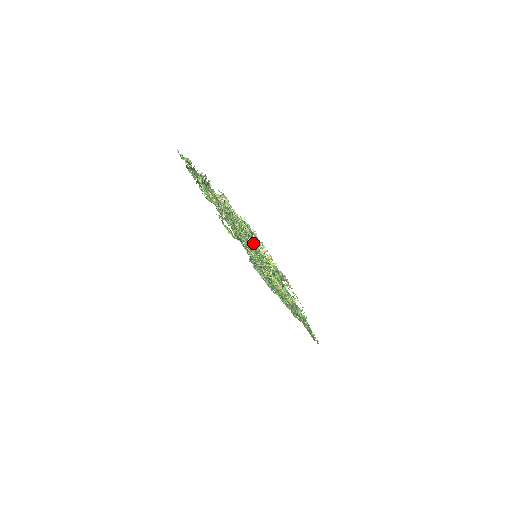
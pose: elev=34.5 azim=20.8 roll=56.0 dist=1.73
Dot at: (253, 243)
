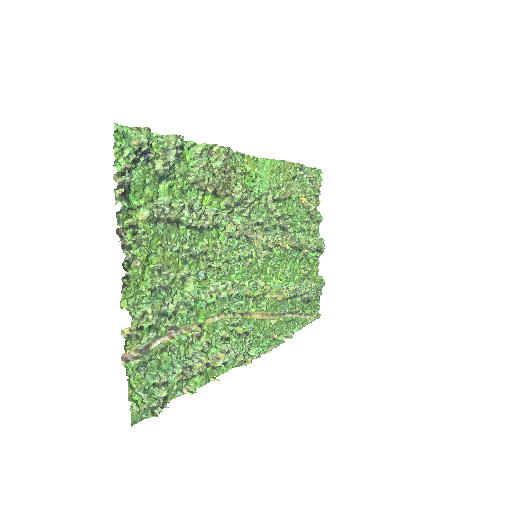
Dot at: (192, 352)
